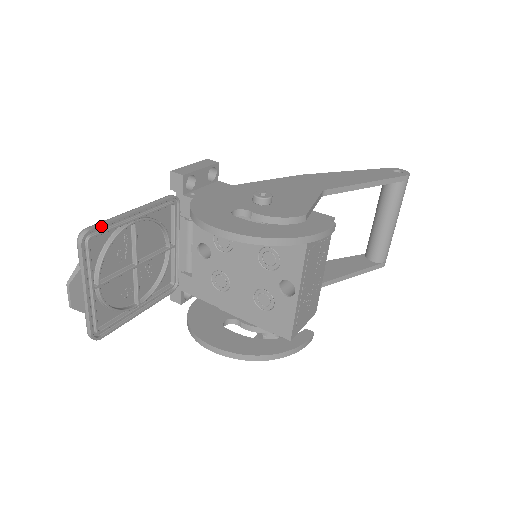
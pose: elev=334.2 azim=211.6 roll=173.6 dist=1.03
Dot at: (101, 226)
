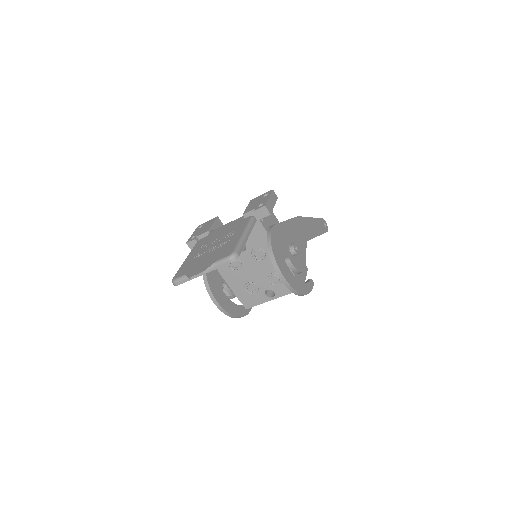
Dot at: occluded
